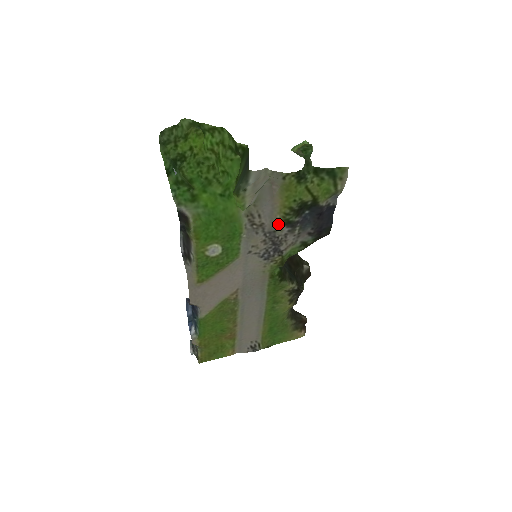
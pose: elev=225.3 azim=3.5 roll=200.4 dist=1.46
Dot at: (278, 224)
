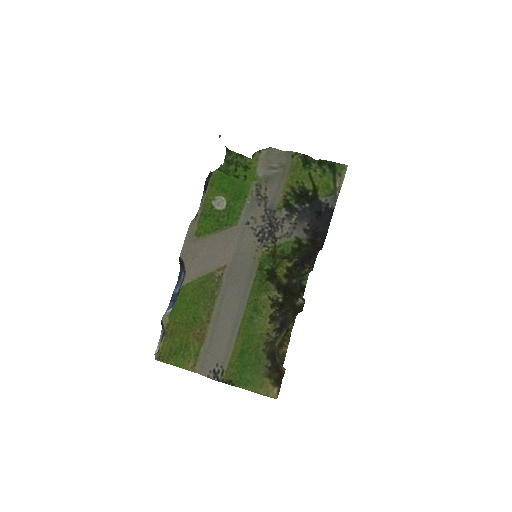
Dot at: (279, 203)
